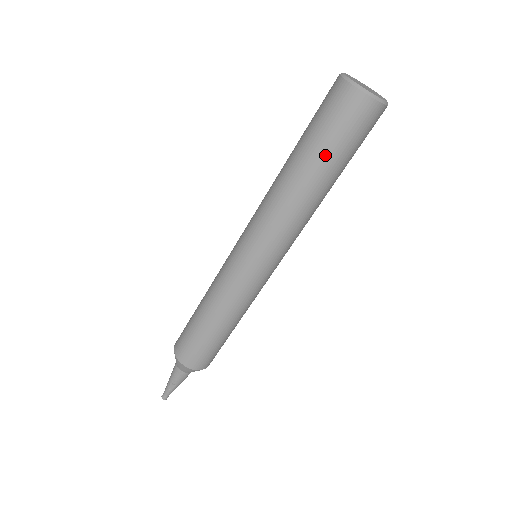
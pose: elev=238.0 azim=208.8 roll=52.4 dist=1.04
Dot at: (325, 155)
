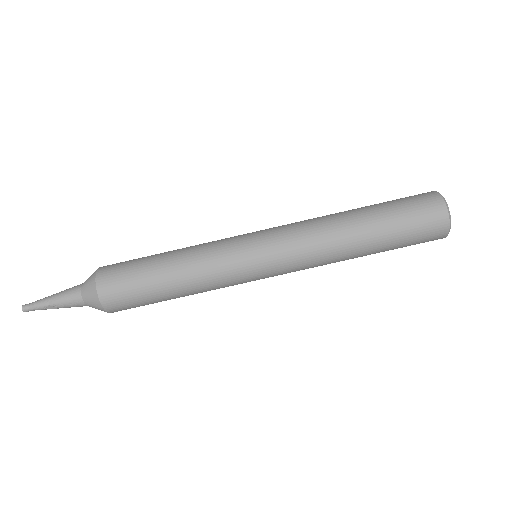
Dot at: (390, 245)
